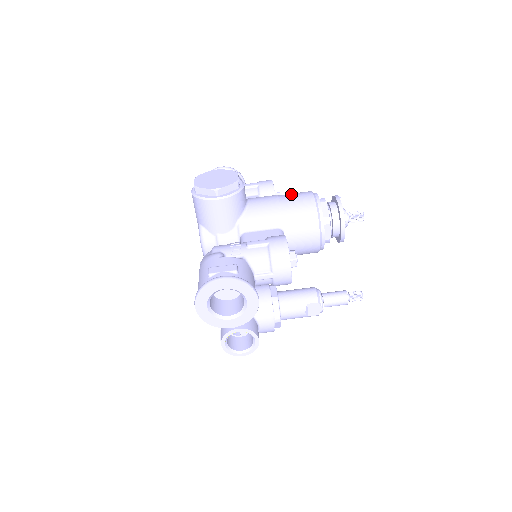
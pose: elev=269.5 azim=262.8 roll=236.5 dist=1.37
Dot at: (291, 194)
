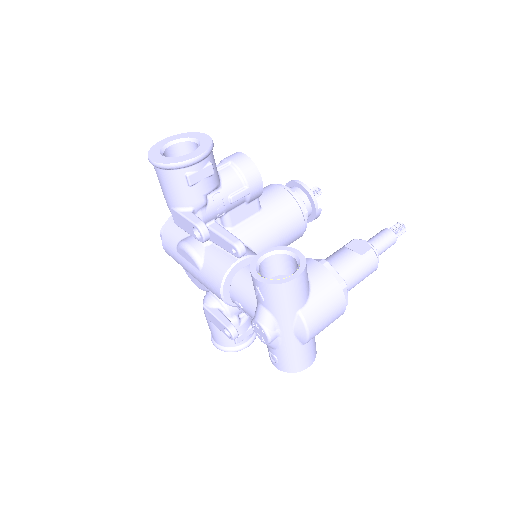
Dot at: occluded
